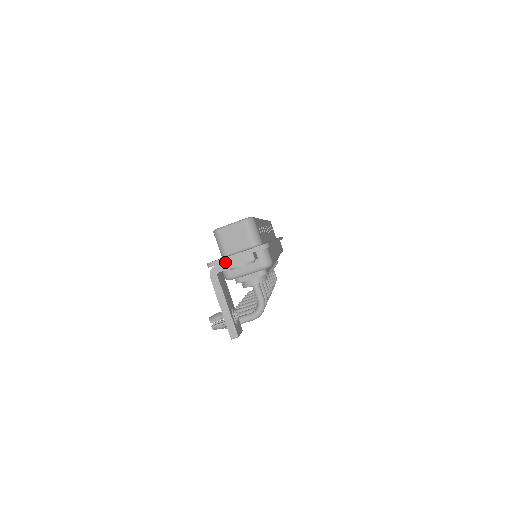
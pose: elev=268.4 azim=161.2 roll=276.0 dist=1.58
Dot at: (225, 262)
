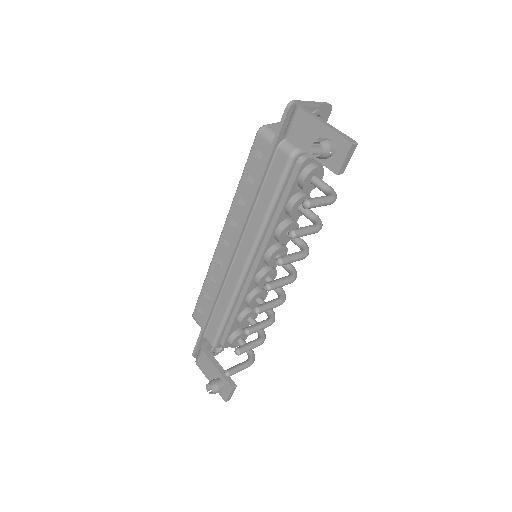
Dot at: (305, 103)
